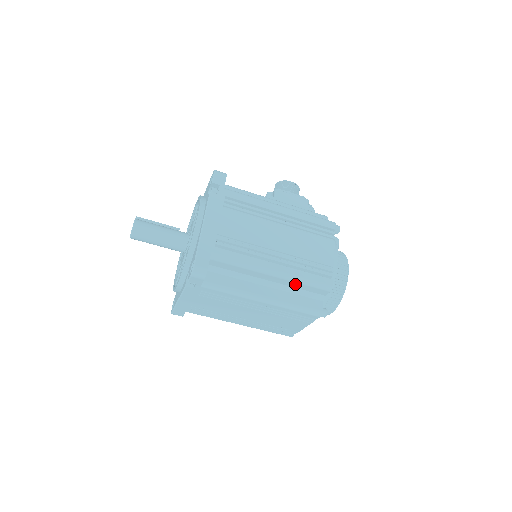
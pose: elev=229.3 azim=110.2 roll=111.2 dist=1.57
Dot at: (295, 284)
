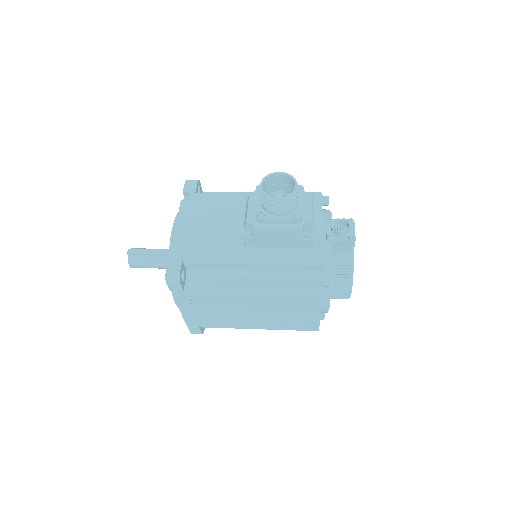
Dot at: occluded
